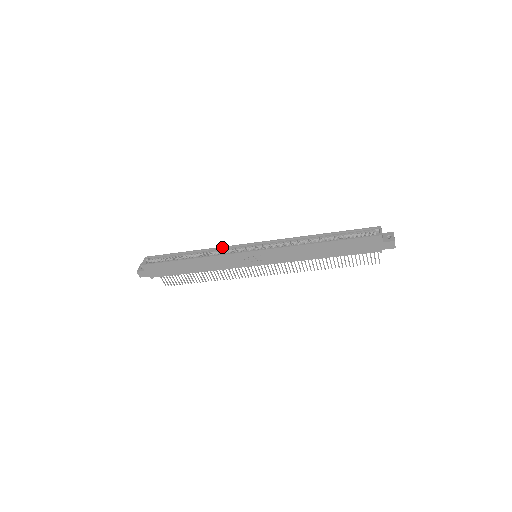
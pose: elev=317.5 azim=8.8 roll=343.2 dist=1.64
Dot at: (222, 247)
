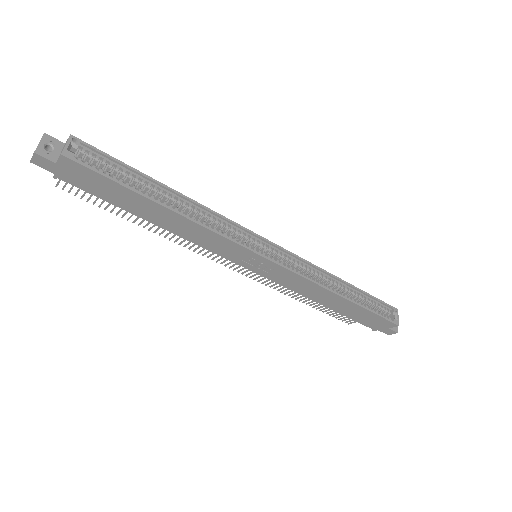
Dot at: (225, 218)
